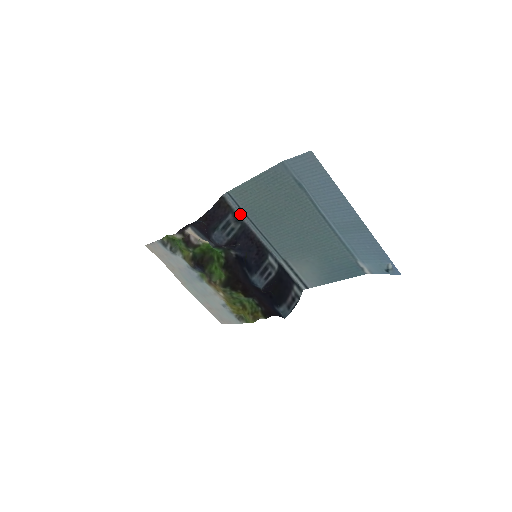
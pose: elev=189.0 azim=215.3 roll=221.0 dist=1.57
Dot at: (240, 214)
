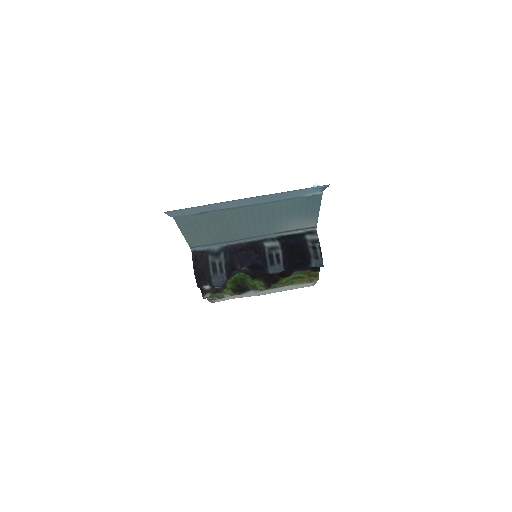
Dot at: (215, 246)
